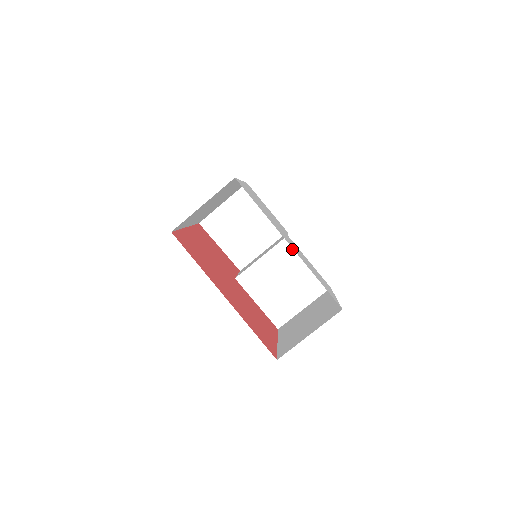
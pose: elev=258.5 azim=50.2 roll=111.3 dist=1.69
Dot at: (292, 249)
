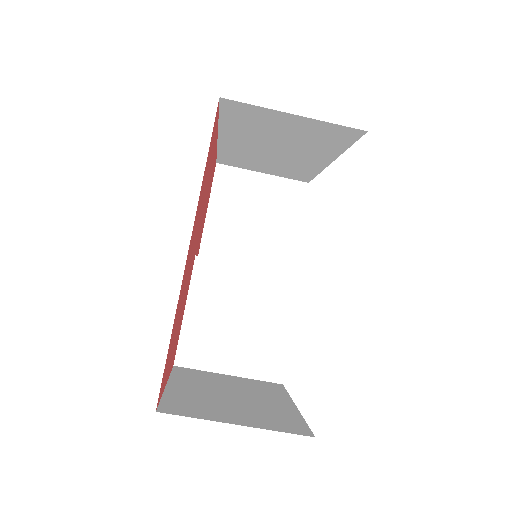
Dot at: (292, 296)
